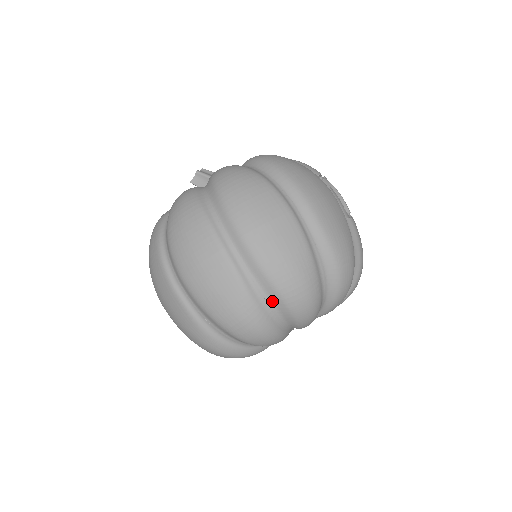
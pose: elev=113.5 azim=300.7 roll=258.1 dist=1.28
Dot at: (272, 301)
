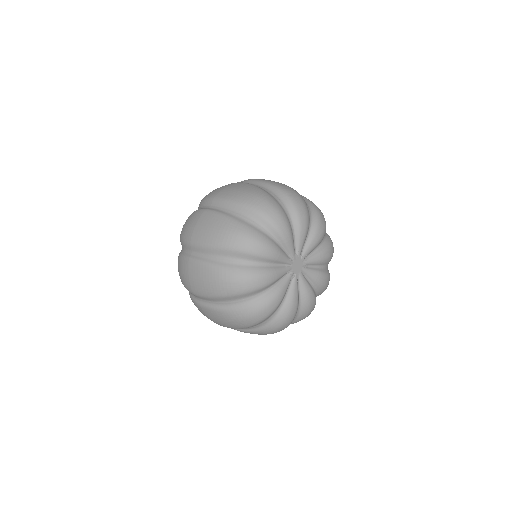
Dot at: (245, 215)
